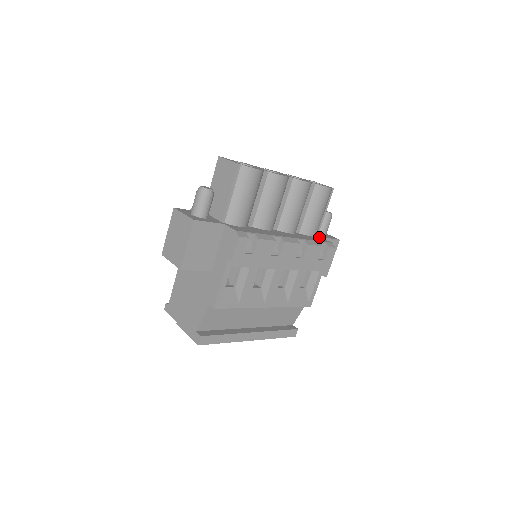
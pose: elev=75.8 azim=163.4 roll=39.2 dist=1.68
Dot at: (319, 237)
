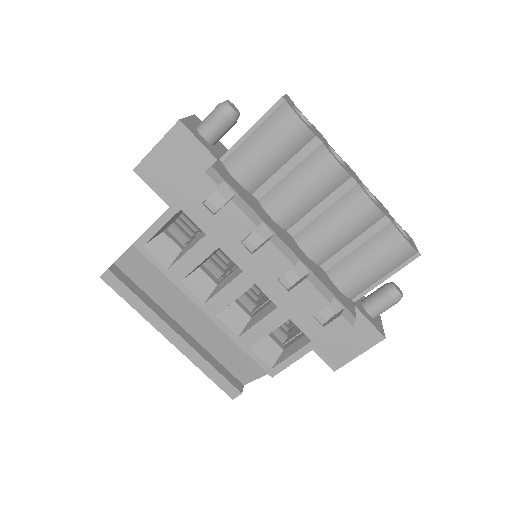
Dot at: (351, 302)
